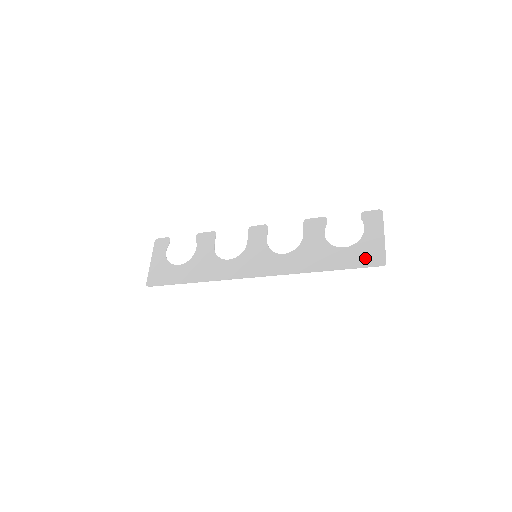
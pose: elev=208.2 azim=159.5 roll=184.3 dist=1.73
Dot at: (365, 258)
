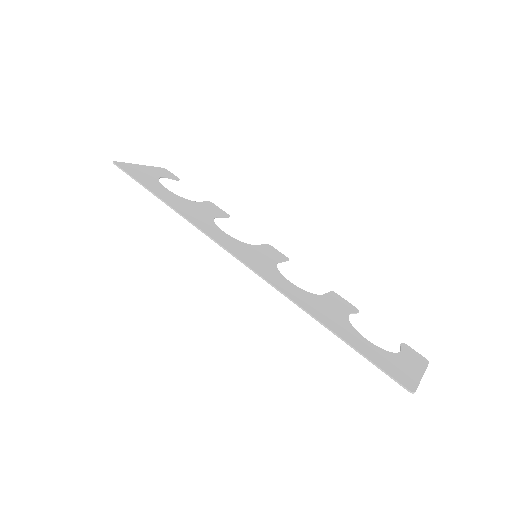
Dot at: (389, 366)
